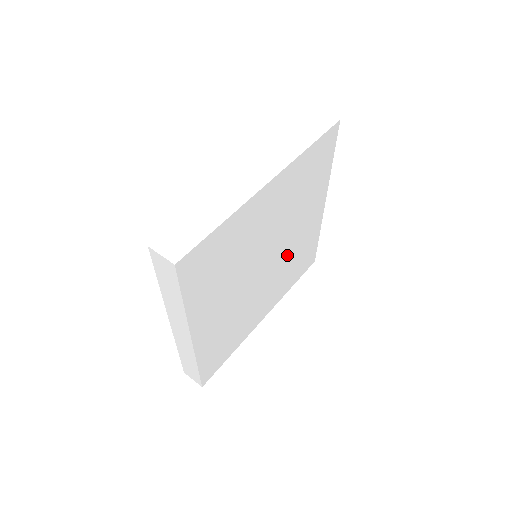
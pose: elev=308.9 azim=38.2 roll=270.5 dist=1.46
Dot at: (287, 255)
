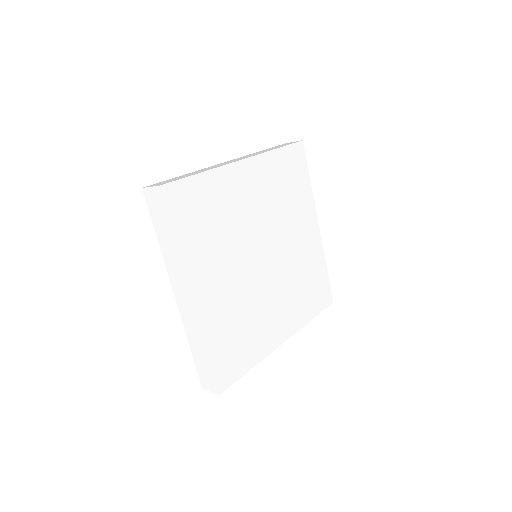
Dot at: (290, 265)
